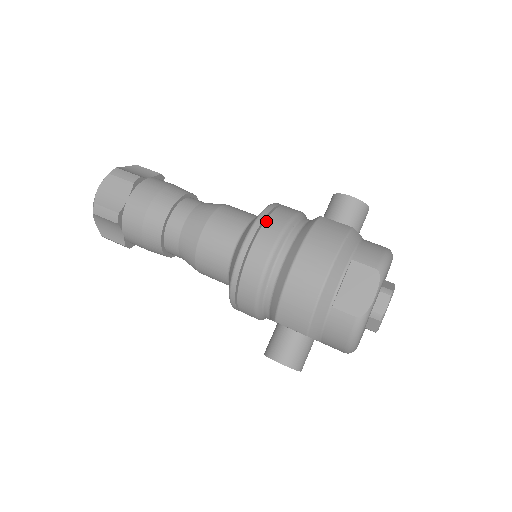
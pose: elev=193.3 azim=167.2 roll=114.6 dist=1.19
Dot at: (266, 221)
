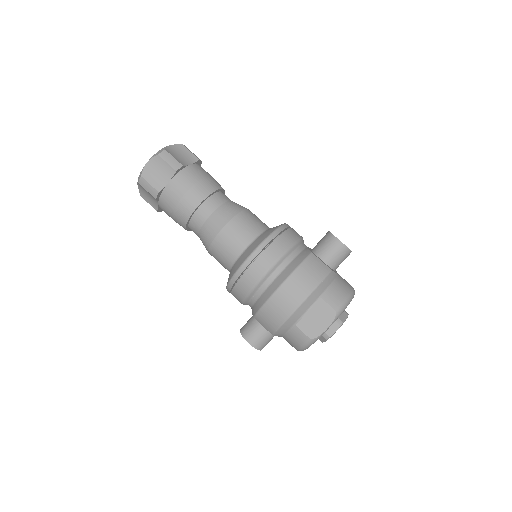
Dot at: (269, 246)
